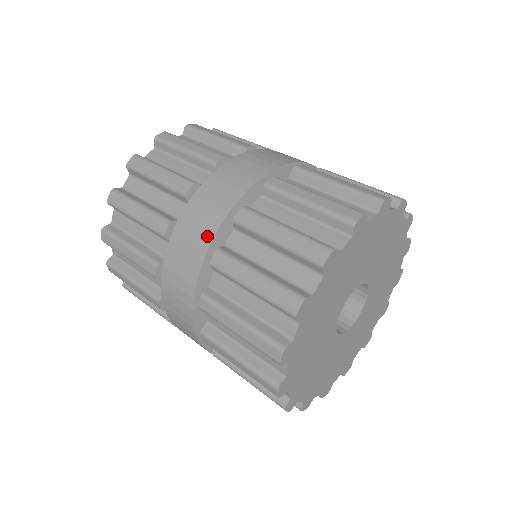
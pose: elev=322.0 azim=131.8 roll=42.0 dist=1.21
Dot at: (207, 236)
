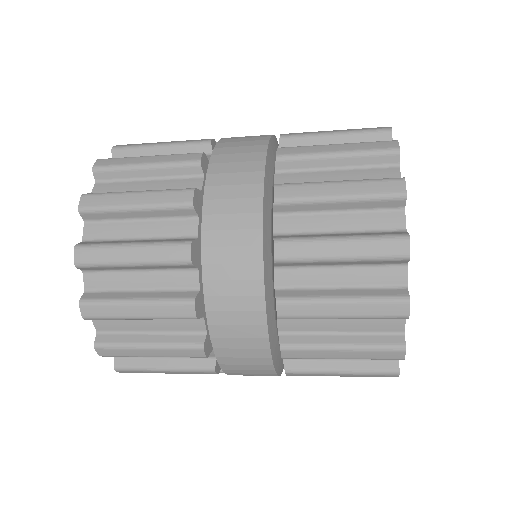
Dot at: (253, 232)
